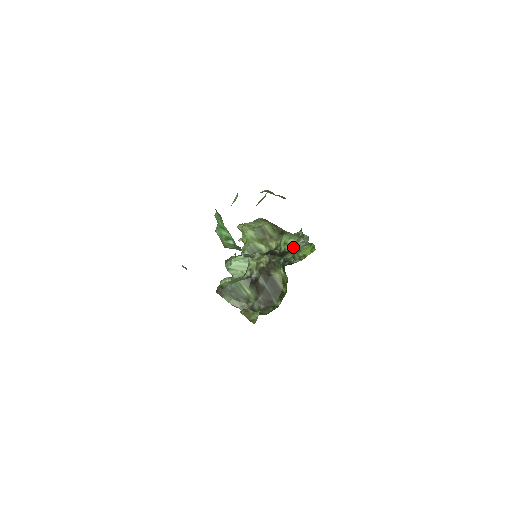
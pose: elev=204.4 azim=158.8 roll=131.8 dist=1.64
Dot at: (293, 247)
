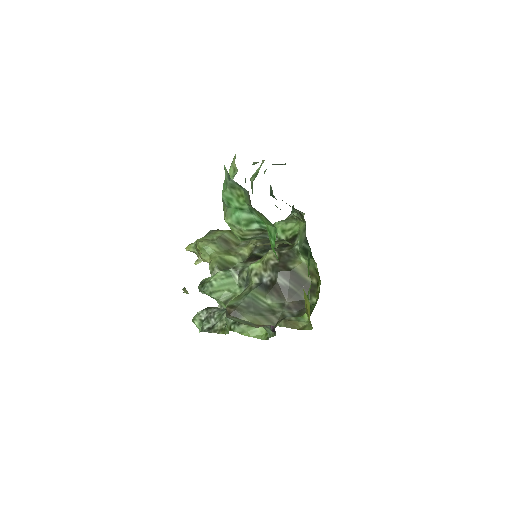
Dot at: (297, 230)
